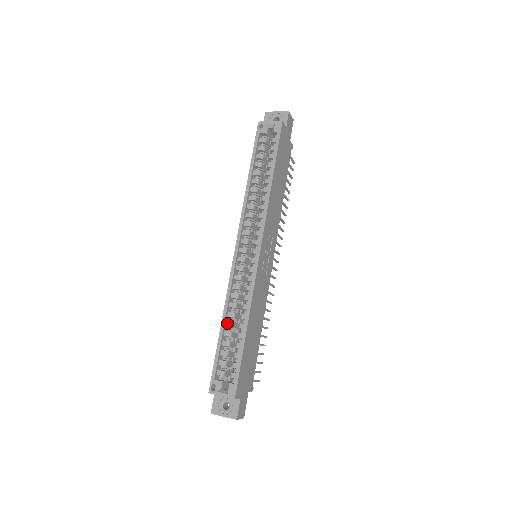
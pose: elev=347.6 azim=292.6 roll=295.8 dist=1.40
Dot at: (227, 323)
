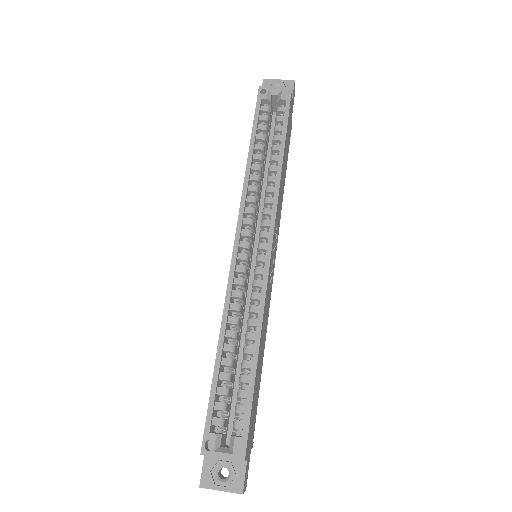
Dot at: (226, 346)
